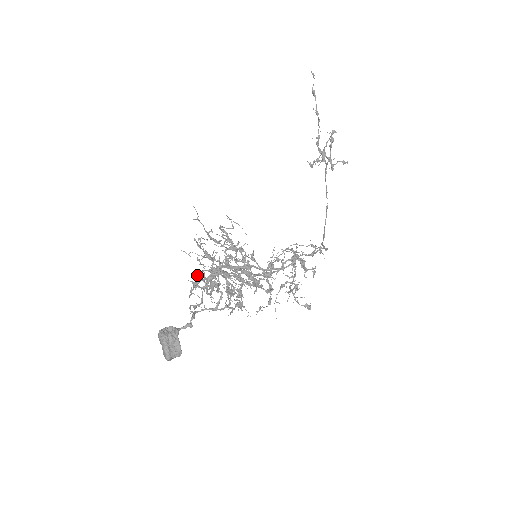
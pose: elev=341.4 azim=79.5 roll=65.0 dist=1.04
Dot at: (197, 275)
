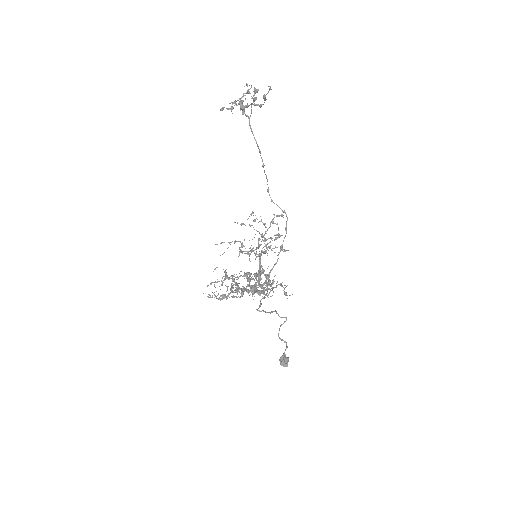
Dot at: occluded
